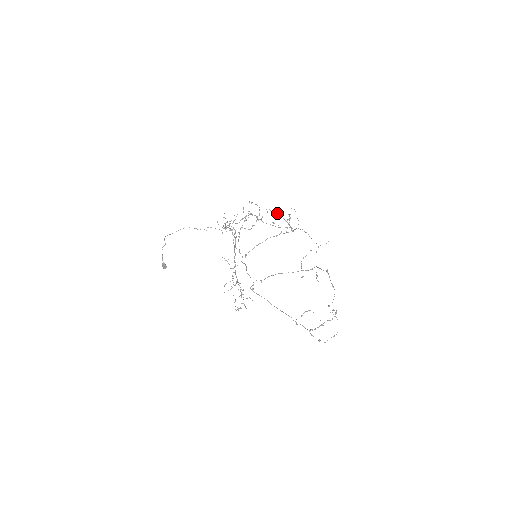
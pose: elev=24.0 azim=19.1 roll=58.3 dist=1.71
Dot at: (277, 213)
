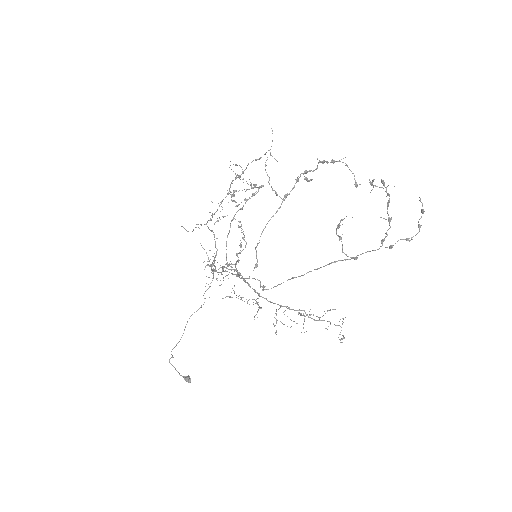
Dot at: occluded
